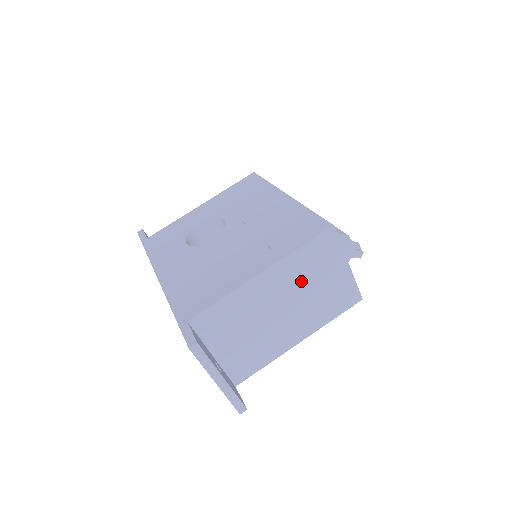
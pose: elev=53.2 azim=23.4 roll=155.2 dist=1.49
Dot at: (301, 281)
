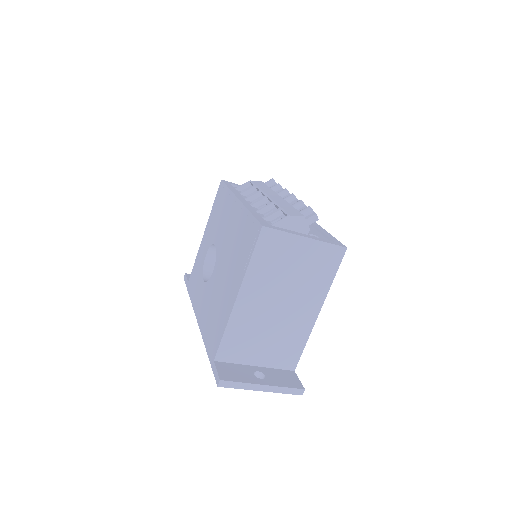
Dot at: (275, 278)
